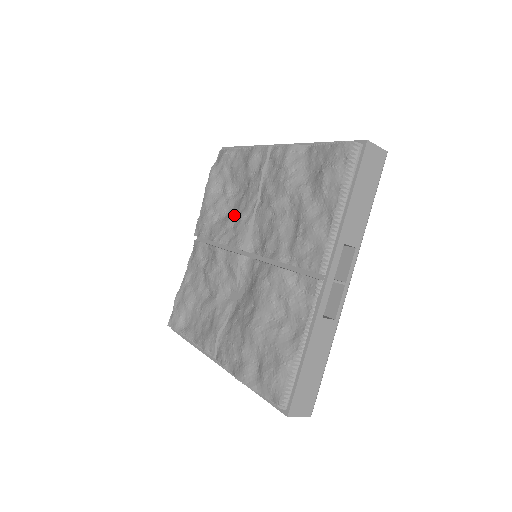
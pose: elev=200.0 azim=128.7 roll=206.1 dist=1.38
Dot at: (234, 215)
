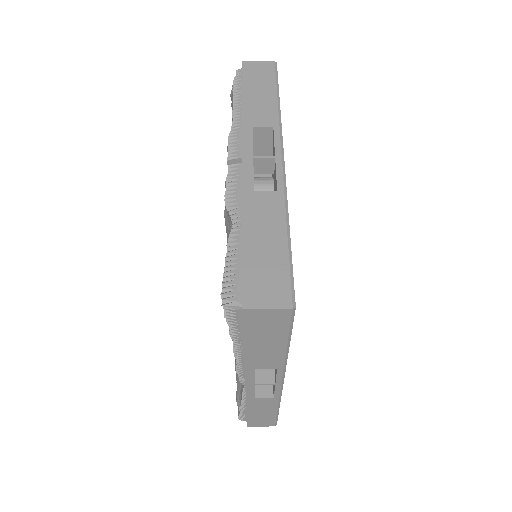
Dot at: occluded
